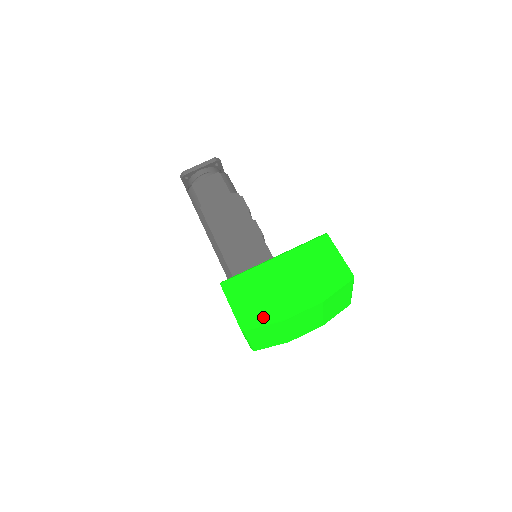
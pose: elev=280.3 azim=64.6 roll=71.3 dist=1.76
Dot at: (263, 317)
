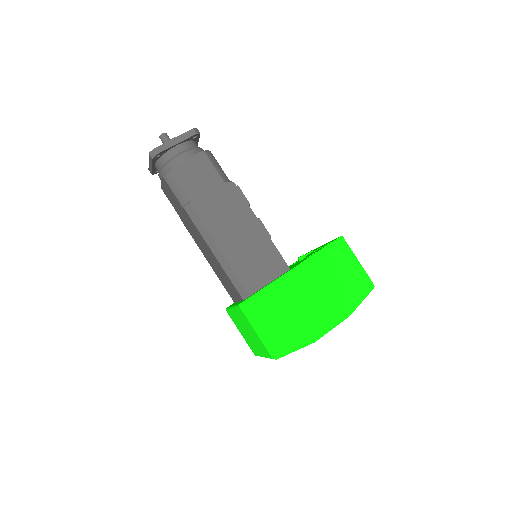
Dot at: (294, 341)
